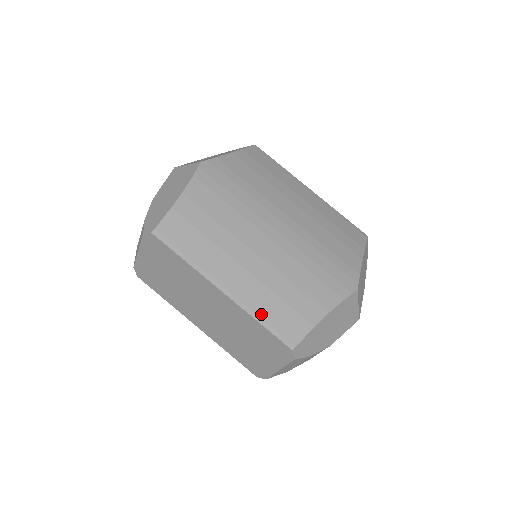
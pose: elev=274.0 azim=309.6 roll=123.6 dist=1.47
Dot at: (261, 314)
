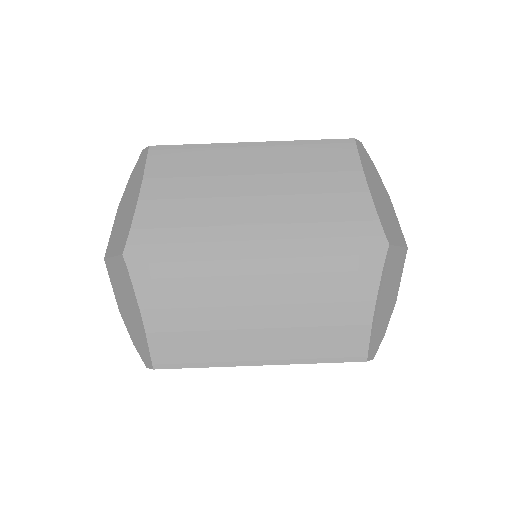
Dot at: (313, 355)
